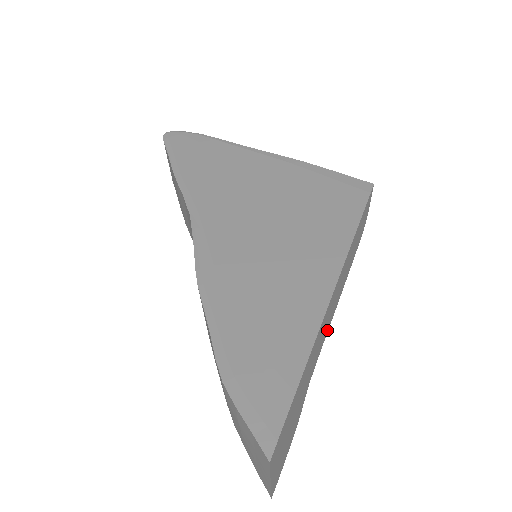
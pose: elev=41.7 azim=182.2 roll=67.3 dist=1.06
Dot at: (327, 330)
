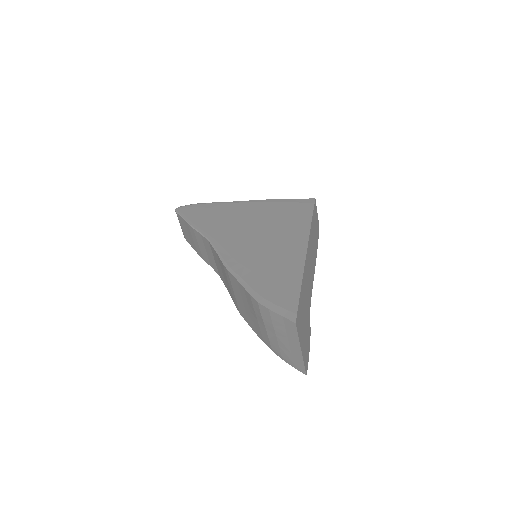
Dot at: (312, 282)
